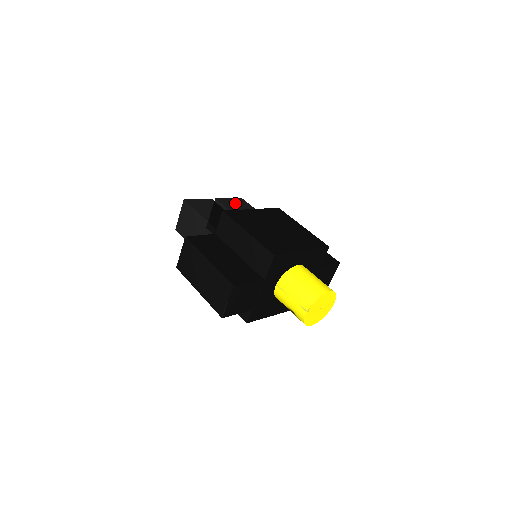
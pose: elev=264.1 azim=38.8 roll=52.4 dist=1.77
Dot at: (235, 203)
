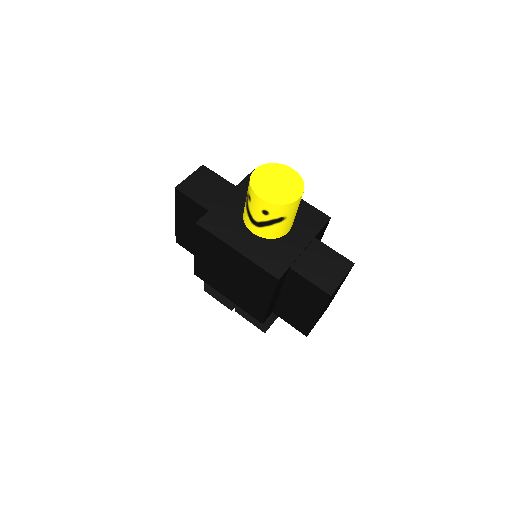
Dot at: occluded
